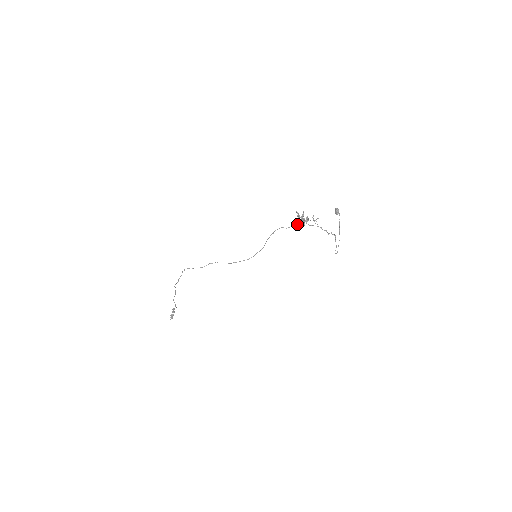
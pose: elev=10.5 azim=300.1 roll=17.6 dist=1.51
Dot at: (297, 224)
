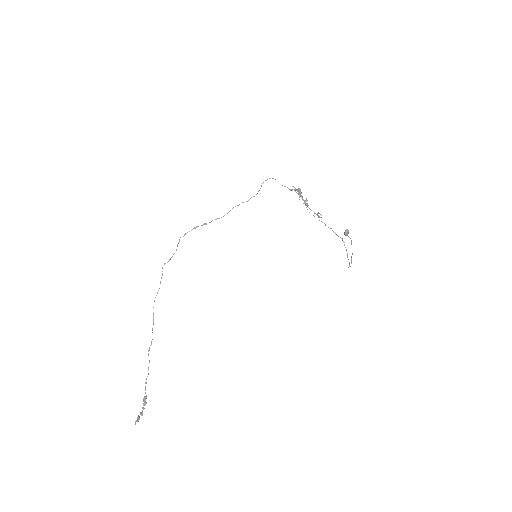
Dot at: (292, 189)
